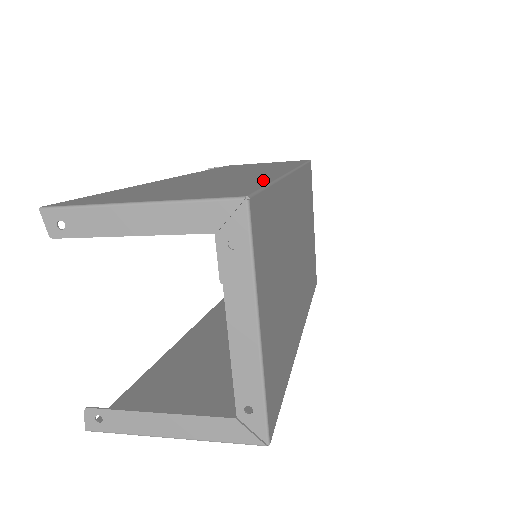
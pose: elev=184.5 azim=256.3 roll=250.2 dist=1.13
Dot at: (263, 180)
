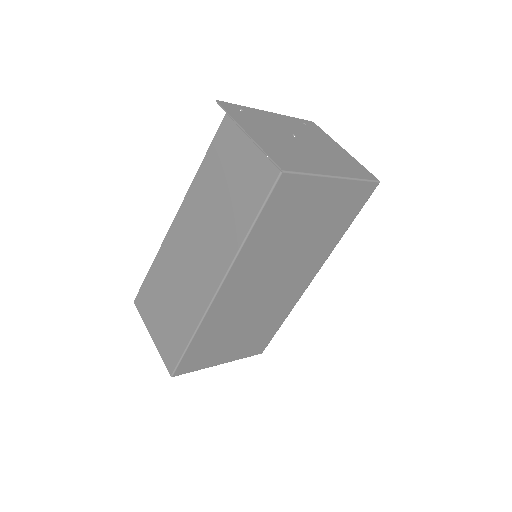
Dot at: (190, 329)
